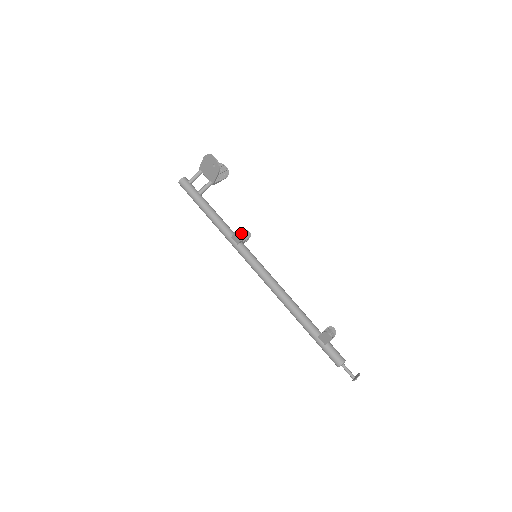
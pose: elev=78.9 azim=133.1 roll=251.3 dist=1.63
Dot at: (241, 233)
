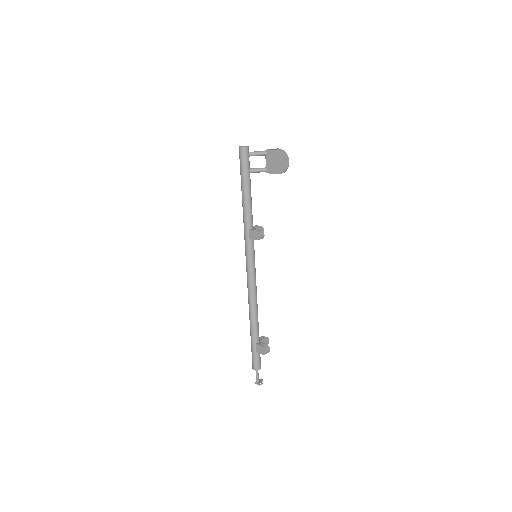
Dot at: (261, 237)
